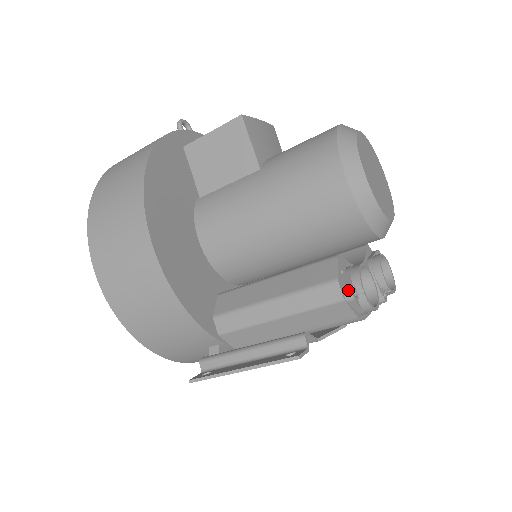
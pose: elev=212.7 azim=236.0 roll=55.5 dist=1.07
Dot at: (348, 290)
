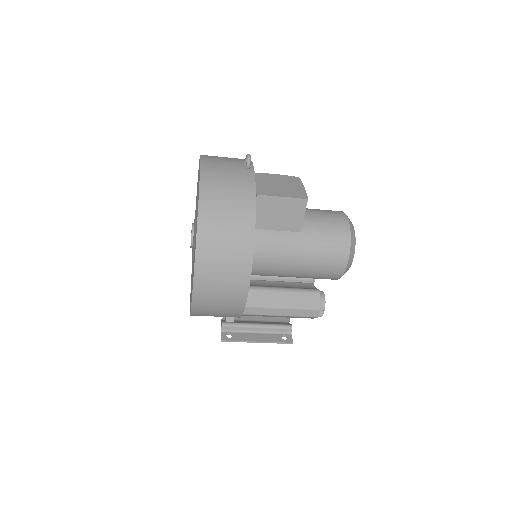
Dot at: (321, 313)
